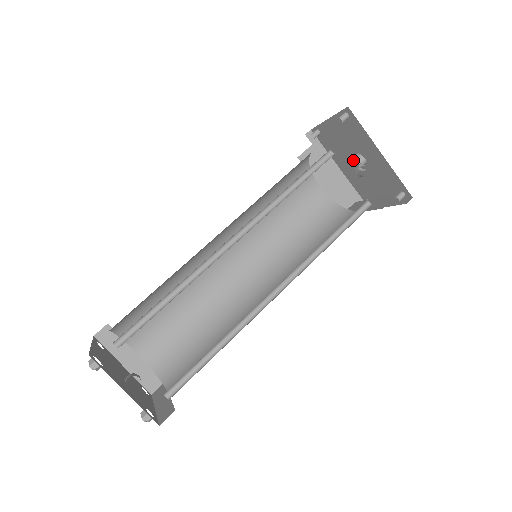
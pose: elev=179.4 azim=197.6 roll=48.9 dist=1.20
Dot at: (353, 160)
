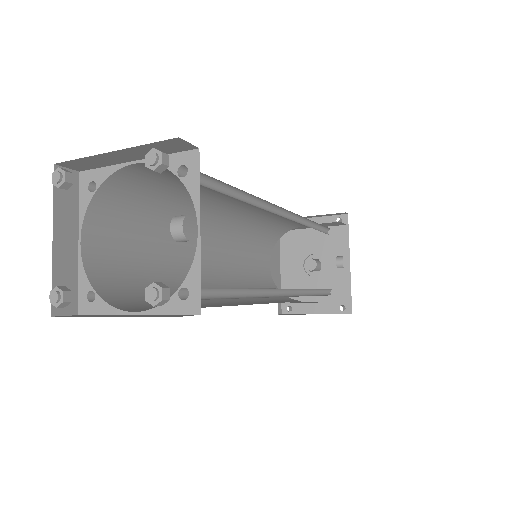
Dot at: occluded
